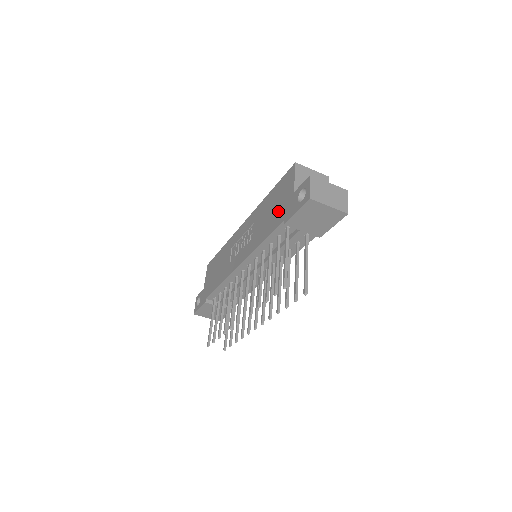
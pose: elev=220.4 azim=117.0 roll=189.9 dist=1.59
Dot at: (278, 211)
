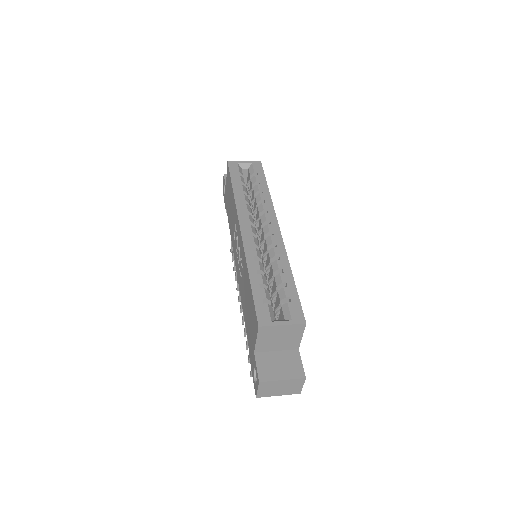
Dot at: (248, 327)
